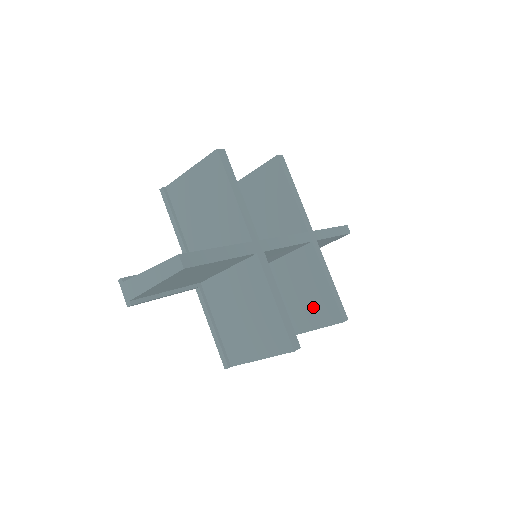
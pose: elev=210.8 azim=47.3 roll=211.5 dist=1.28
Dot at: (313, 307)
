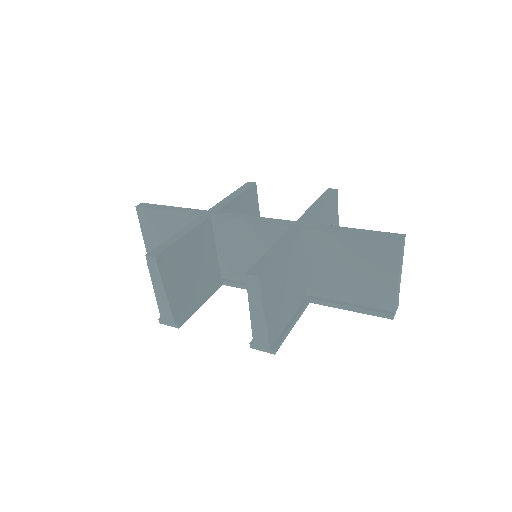
Dot at: occluded
